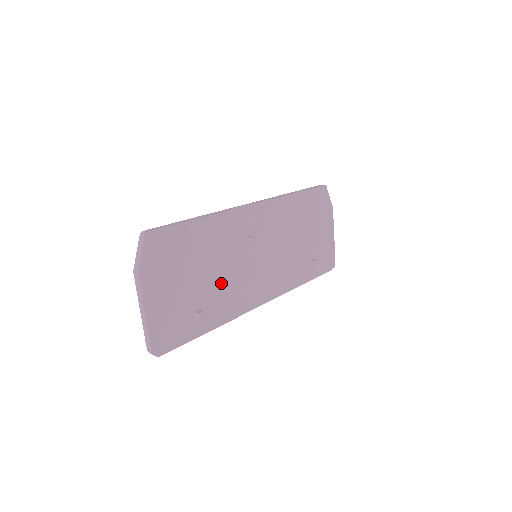
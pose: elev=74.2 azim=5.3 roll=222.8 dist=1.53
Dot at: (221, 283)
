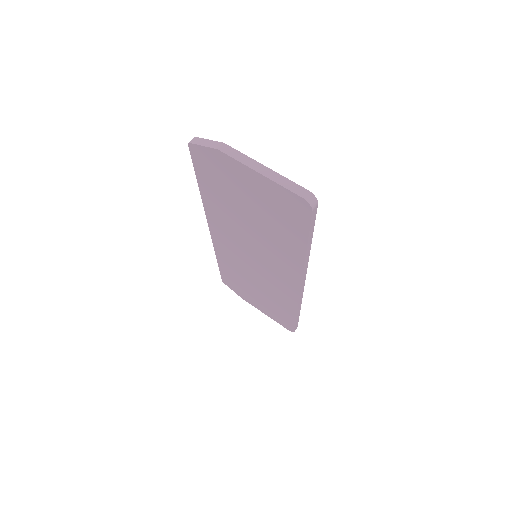
Dot at: occluded
